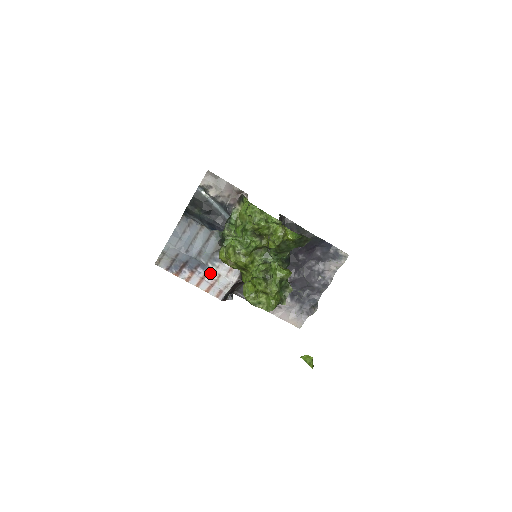
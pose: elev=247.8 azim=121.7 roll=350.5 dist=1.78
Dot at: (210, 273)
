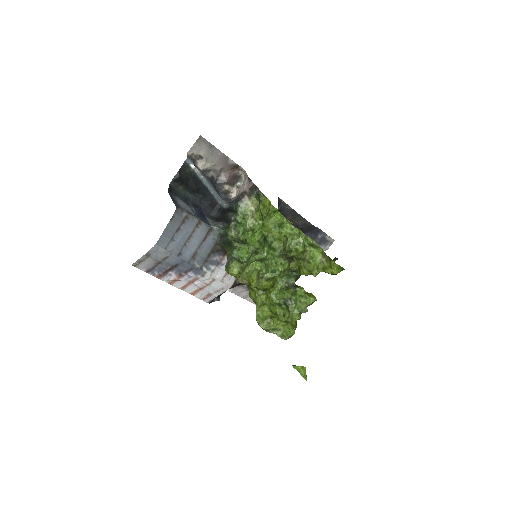
Dot at: (202, 277)
